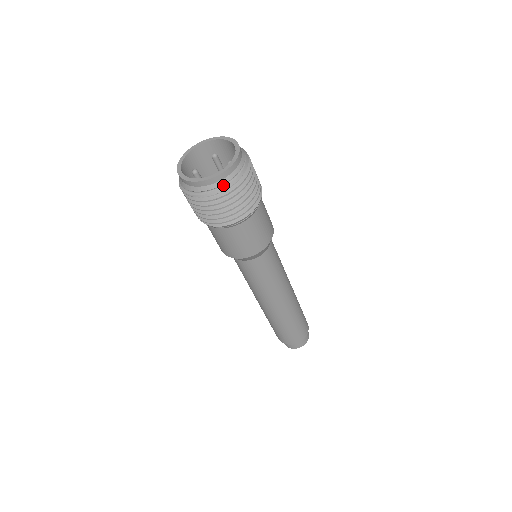
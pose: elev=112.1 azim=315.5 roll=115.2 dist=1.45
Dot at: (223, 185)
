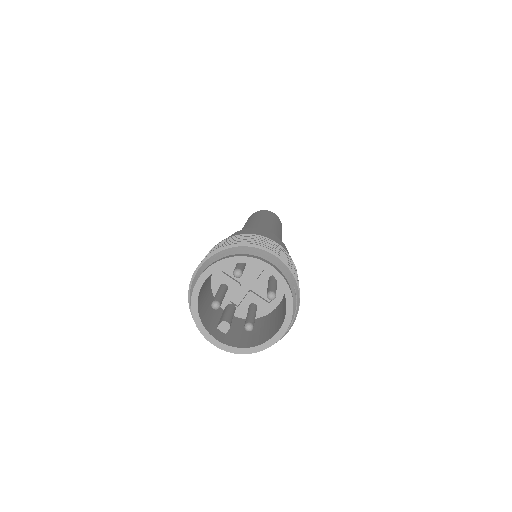
Dot at: occluded
